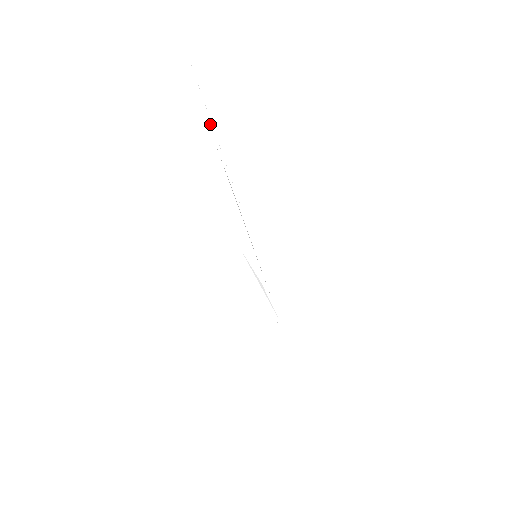
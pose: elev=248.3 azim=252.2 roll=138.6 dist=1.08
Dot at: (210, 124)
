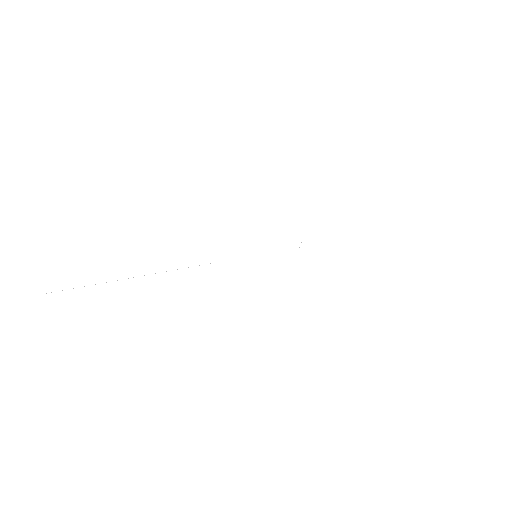
Dot at: occluded
